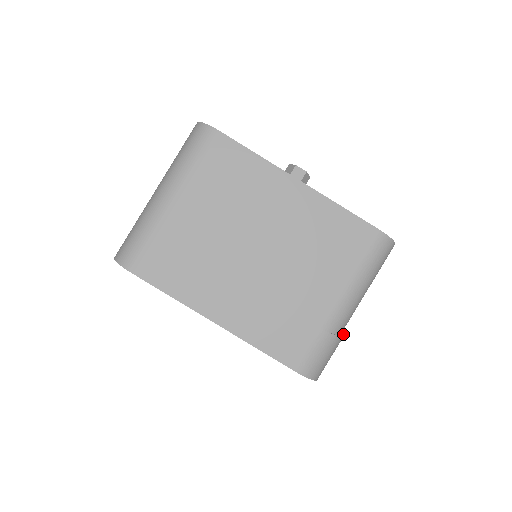
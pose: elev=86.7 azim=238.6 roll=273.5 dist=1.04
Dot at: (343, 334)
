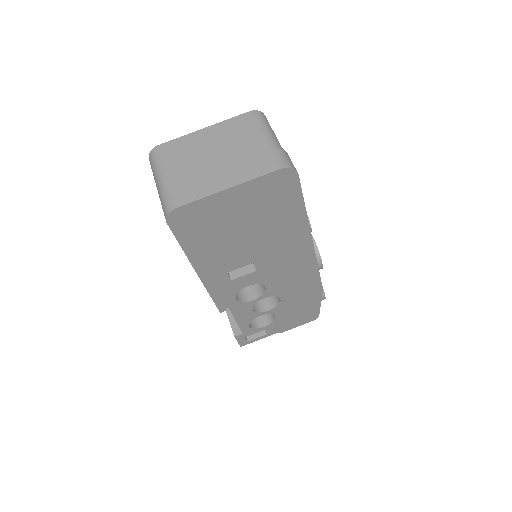
Dot at: (285, 151)
